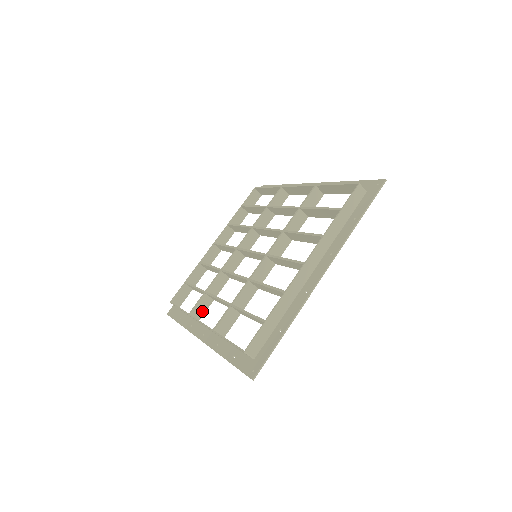
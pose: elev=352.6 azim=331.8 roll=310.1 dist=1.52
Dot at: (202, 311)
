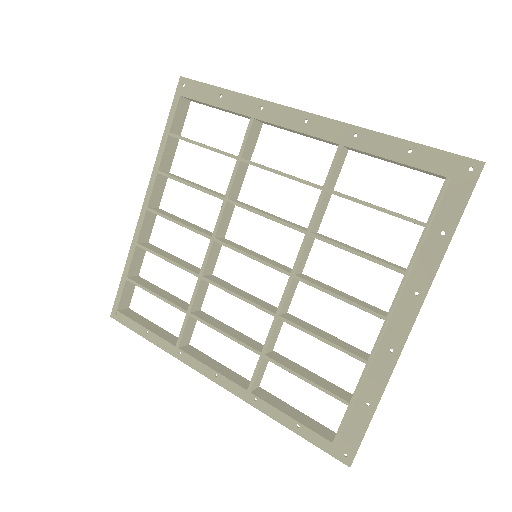
Dot at: (190, 333)
